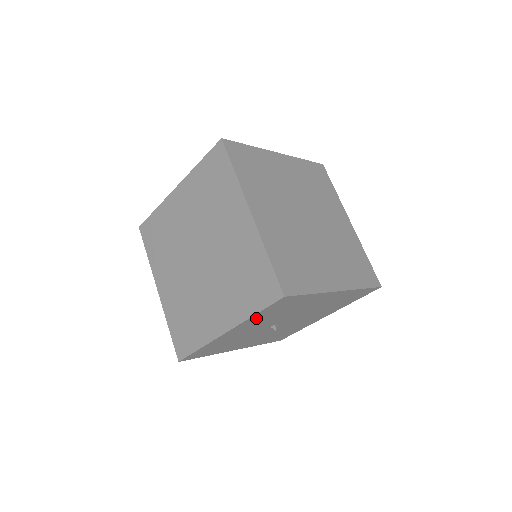
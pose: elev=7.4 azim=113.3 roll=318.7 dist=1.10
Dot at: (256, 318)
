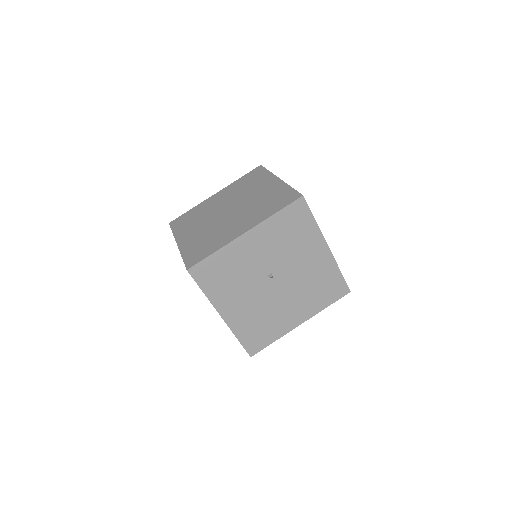
Dot at: (273, 225)
